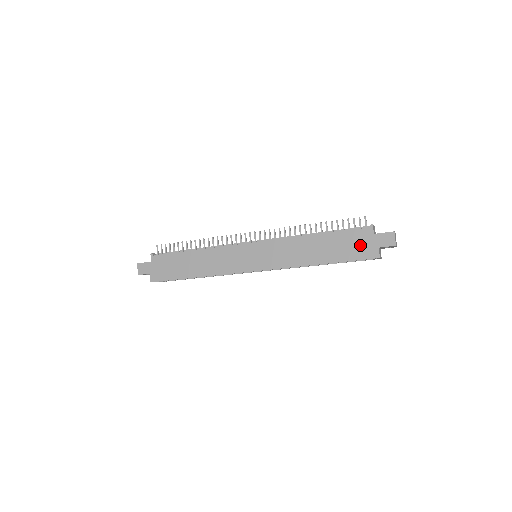
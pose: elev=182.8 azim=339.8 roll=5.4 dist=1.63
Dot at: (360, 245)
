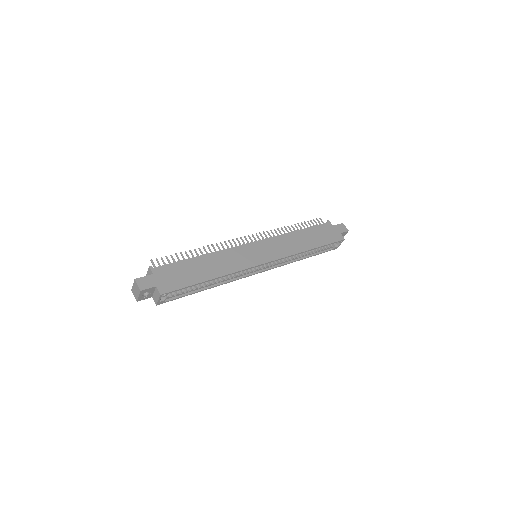
Dot at: (329, 233)
